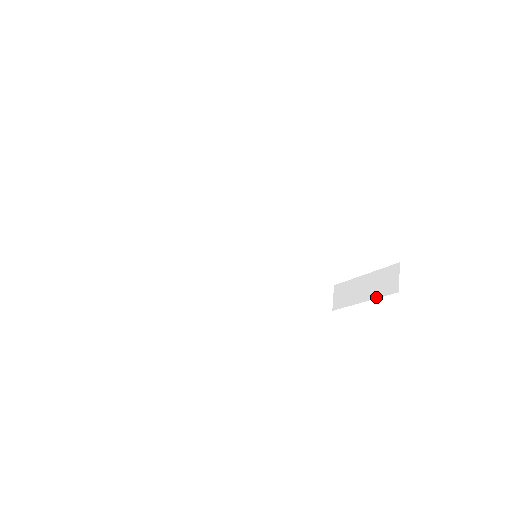
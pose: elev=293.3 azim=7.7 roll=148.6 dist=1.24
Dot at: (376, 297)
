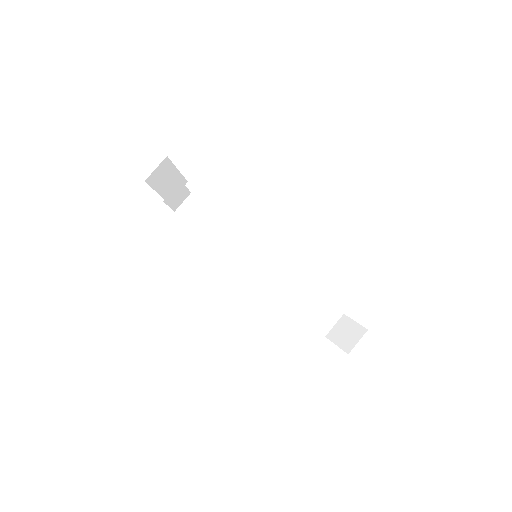
Dot at: occluded
